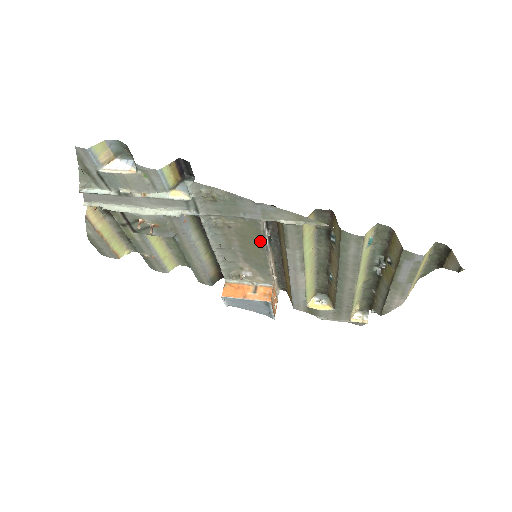
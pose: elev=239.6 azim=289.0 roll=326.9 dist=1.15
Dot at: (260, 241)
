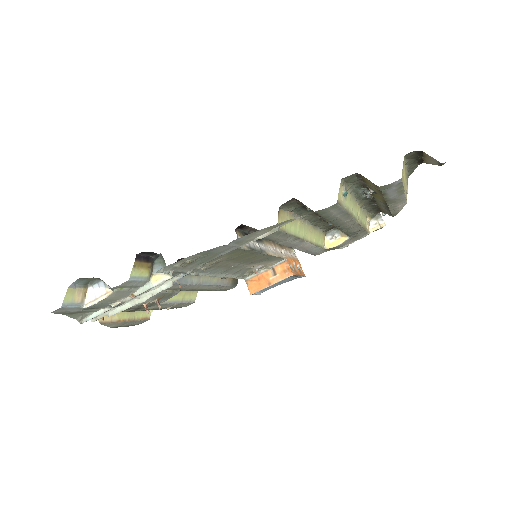
Dot at: (251, 253)
